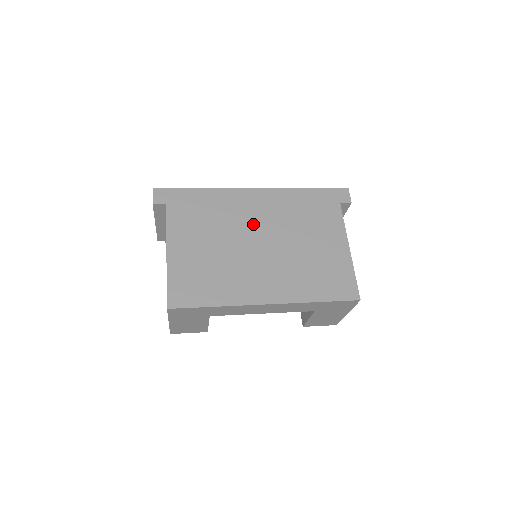
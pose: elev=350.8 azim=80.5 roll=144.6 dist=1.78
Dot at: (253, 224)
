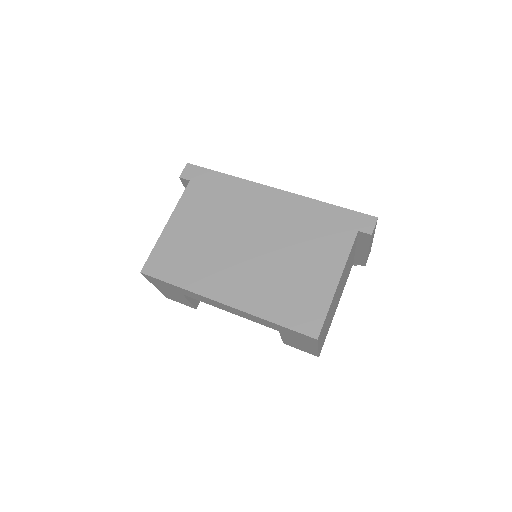
Dot at: (255, 223)
